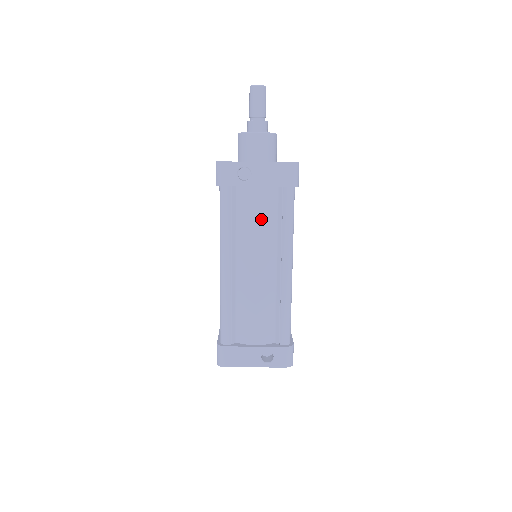
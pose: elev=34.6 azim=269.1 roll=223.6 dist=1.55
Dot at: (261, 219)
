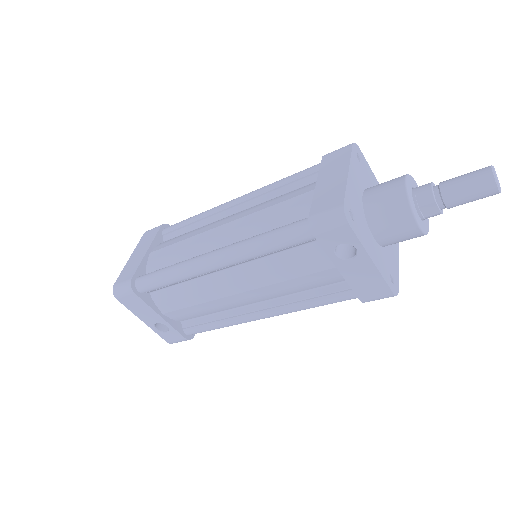
Dot at: (300, 281)
